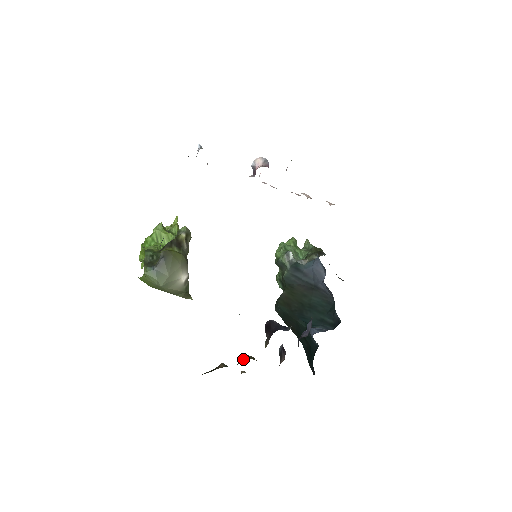
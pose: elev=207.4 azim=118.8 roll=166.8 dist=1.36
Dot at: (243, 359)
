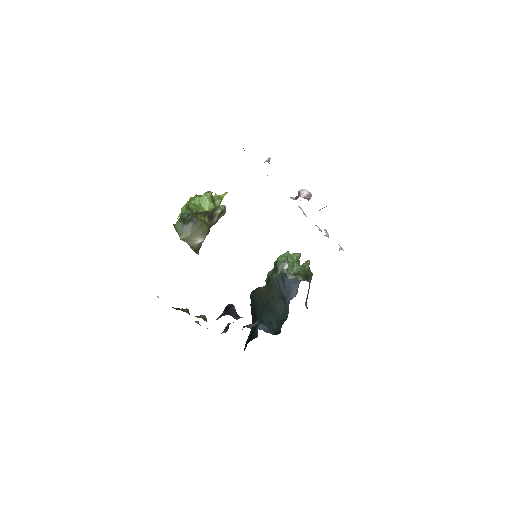
Dot at: (200, 316)
